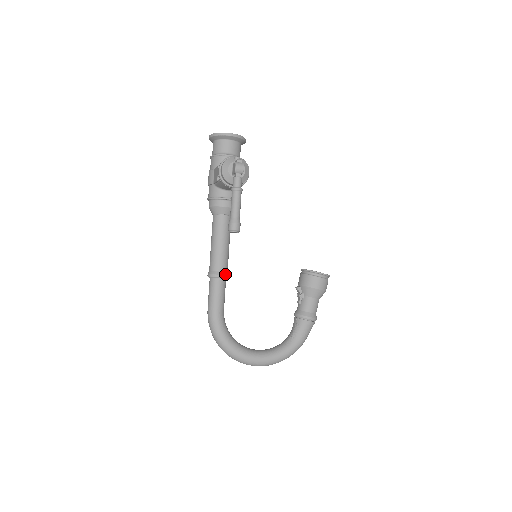
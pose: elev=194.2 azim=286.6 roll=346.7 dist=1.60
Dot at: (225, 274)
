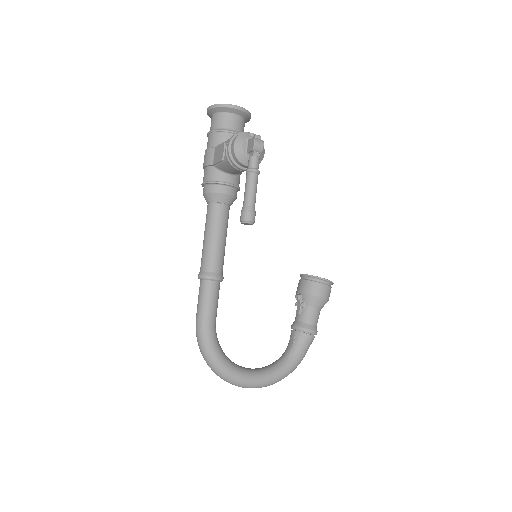
Dot at: (221, 276)
